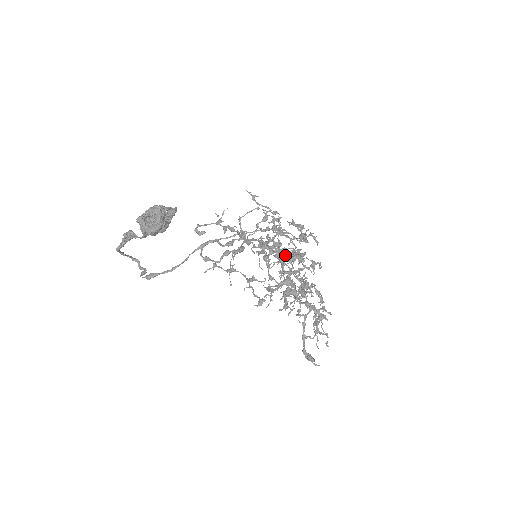
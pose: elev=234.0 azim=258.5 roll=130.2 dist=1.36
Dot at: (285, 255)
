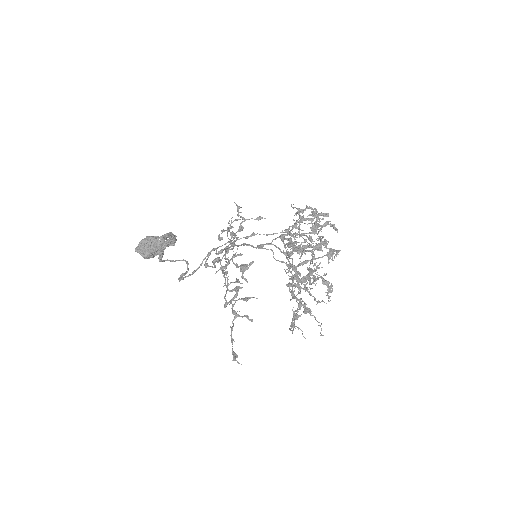
Dot at: (237, 265)
